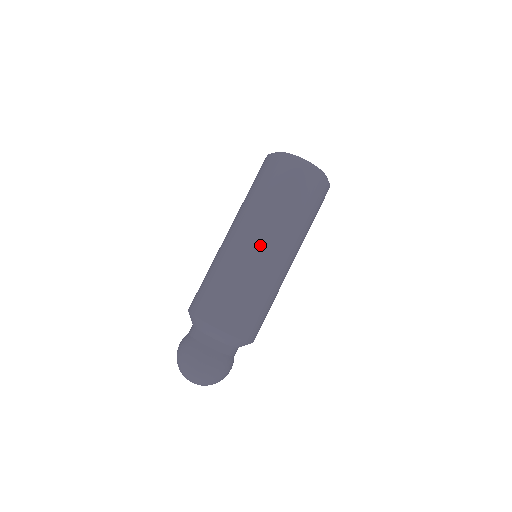
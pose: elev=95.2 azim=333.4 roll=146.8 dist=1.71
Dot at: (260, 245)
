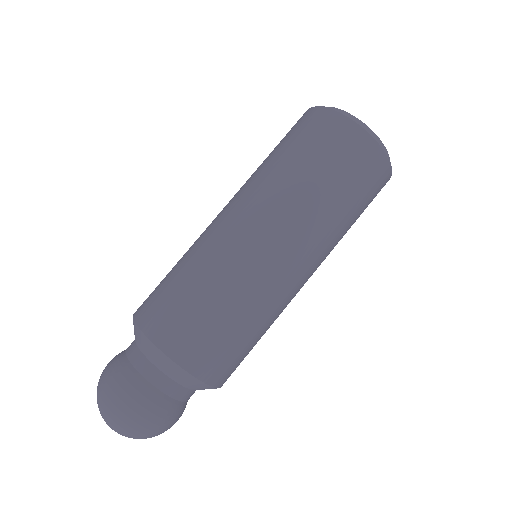
Dot at: (244, 222)
